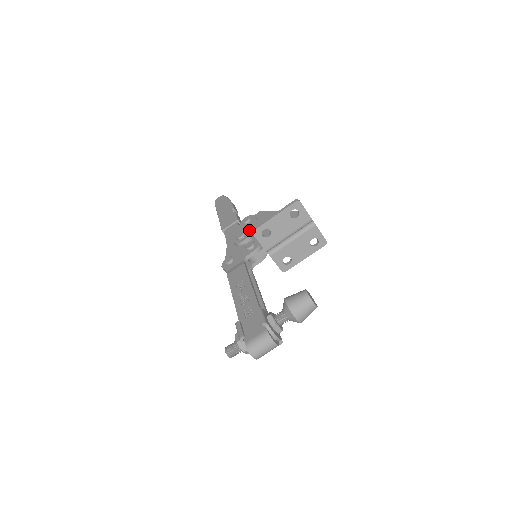
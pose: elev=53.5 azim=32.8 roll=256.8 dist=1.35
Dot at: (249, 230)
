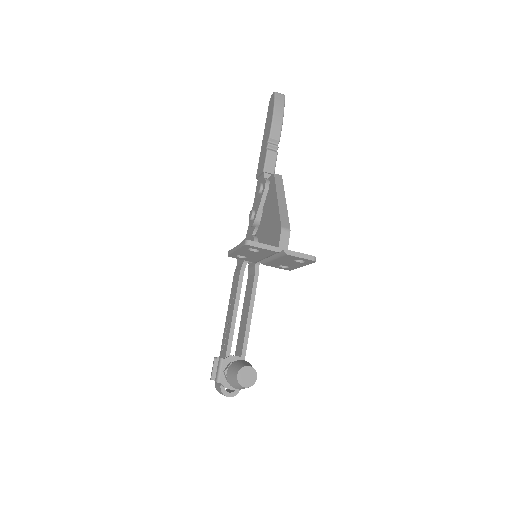
Dot at: (256, 211)
